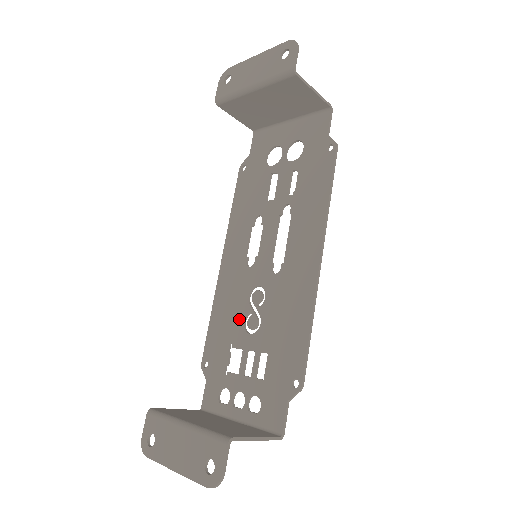
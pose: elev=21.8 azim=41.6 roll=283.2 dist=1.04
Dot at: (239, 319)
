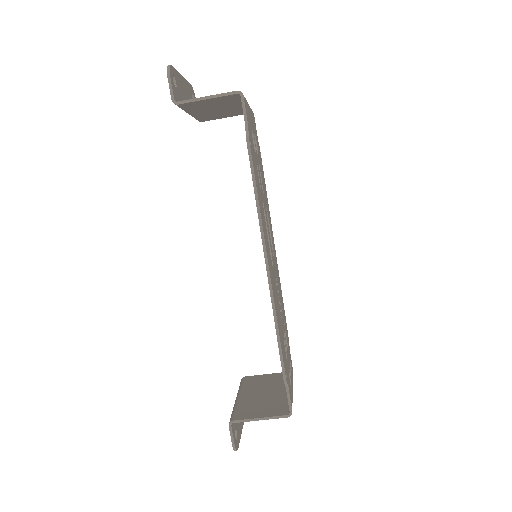
Dot at: occluded
